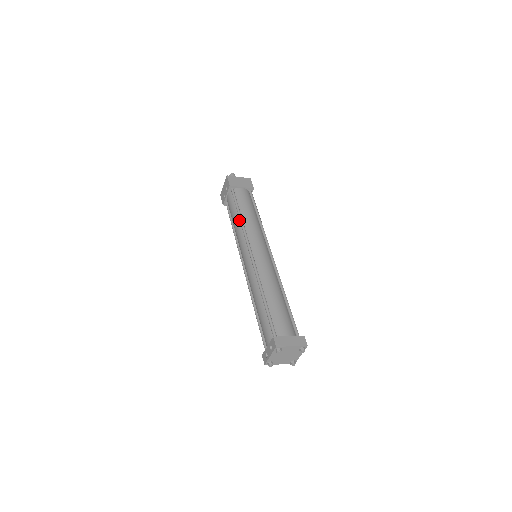
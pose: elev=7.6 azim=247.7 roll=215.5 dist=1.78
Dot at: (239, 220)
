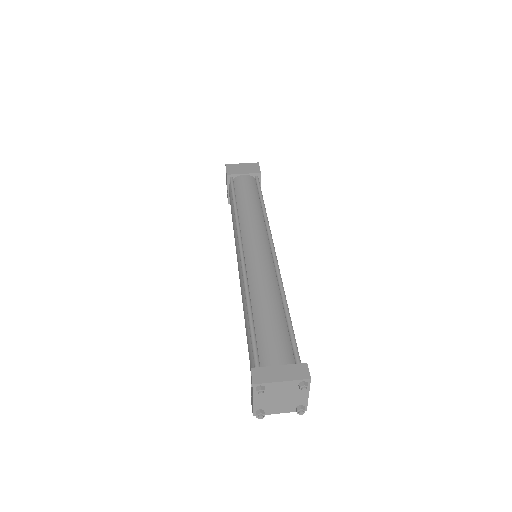
Dot at: occluded
